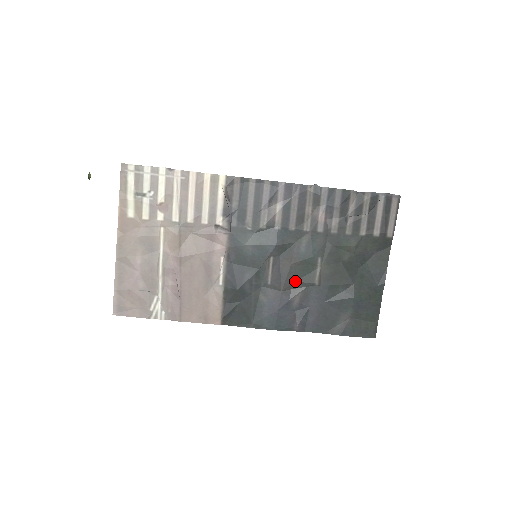
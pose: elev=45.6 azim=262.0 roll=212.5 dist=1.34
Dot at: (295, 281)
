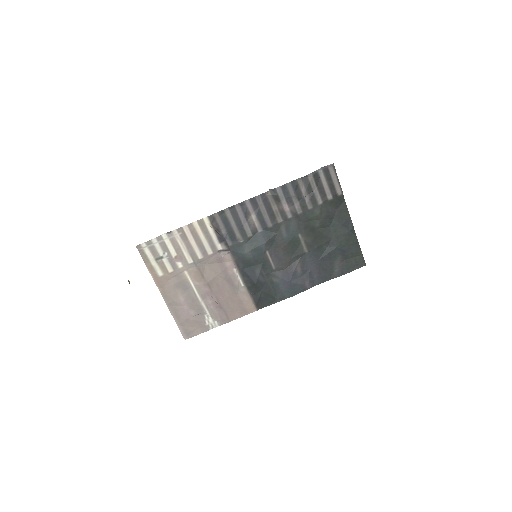
Dot at: (291, 258)
